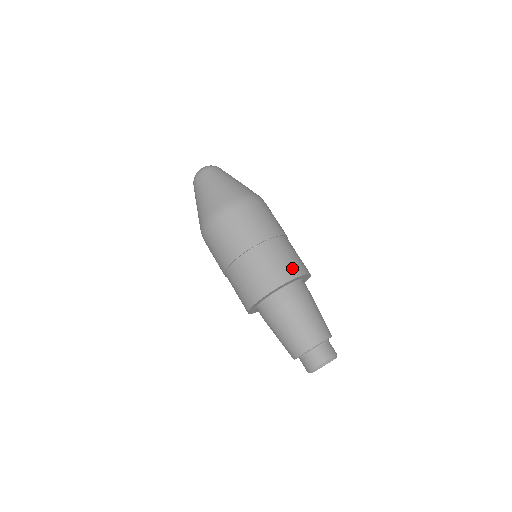
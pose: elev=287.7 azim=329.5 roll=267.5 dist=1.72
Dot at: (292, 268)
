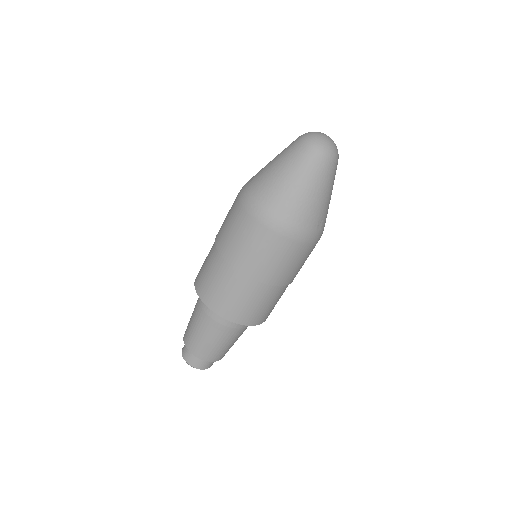
Dot at: (242, 315)
